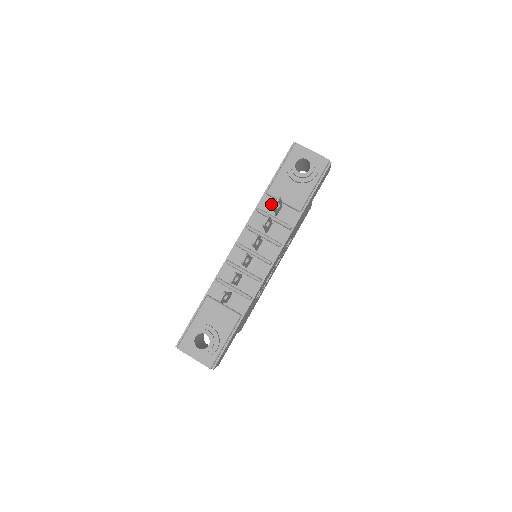
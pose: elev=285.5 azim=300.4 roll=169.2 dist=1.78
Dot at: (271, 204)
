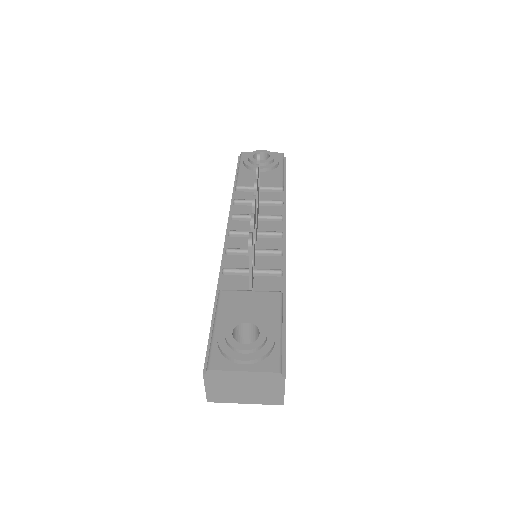
Dot at: (246, 196)
